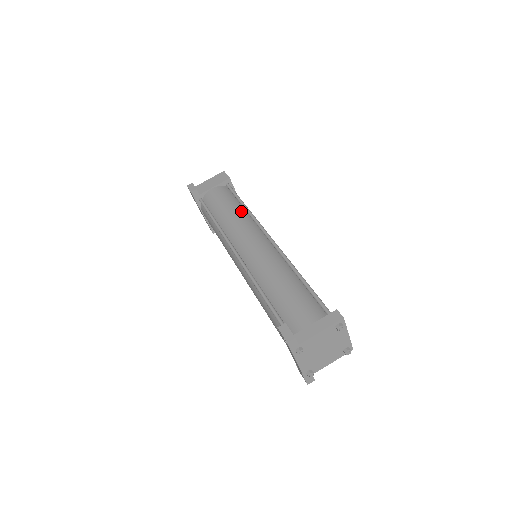
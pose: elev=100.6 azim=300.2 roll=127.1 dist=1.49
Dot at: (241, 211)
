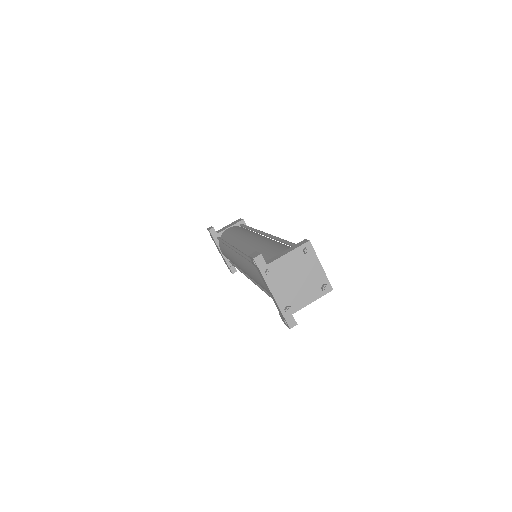
Dot at: (247, 230)
